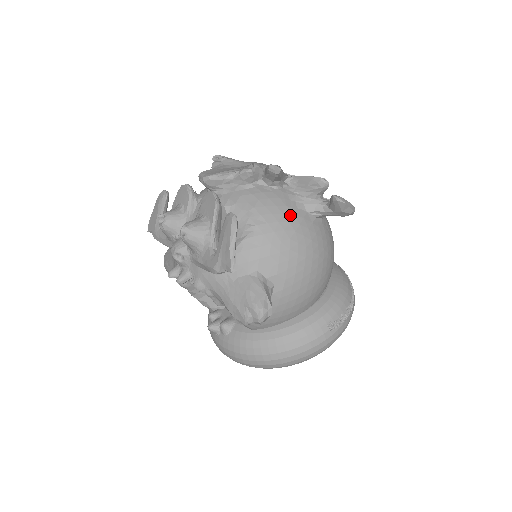
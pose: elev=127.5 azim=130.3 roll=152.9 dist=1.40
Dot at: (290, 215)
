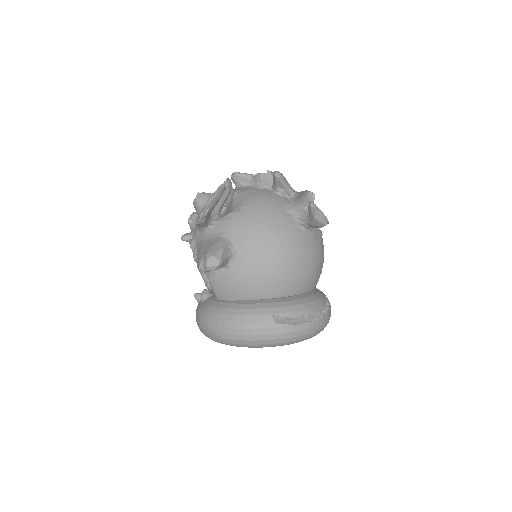
Dot at: (275, 210)
